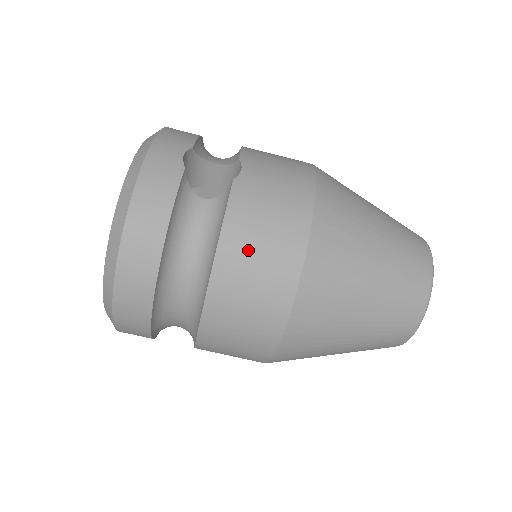
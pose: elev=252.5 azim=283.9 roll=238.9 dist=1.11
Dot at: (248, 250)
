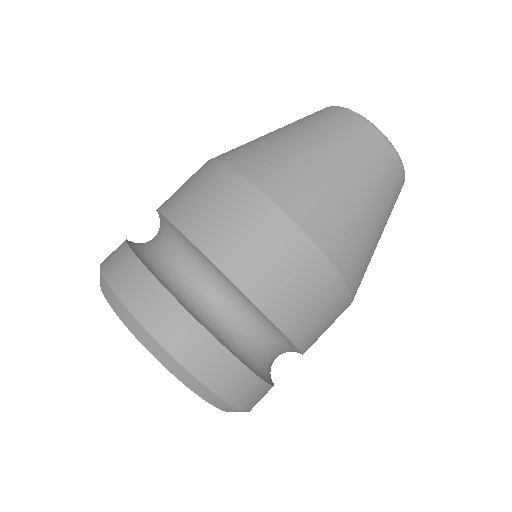
Dot at: (189, 202)
